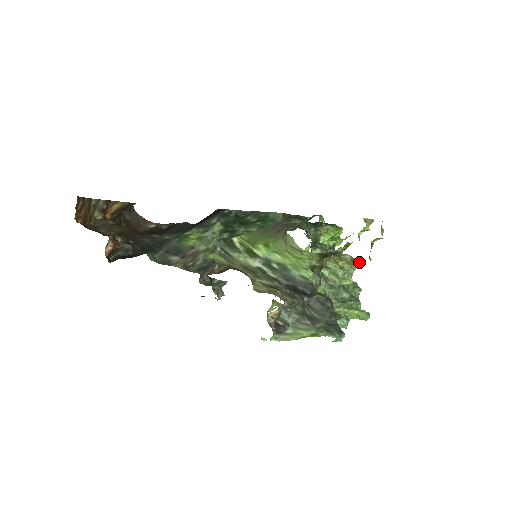
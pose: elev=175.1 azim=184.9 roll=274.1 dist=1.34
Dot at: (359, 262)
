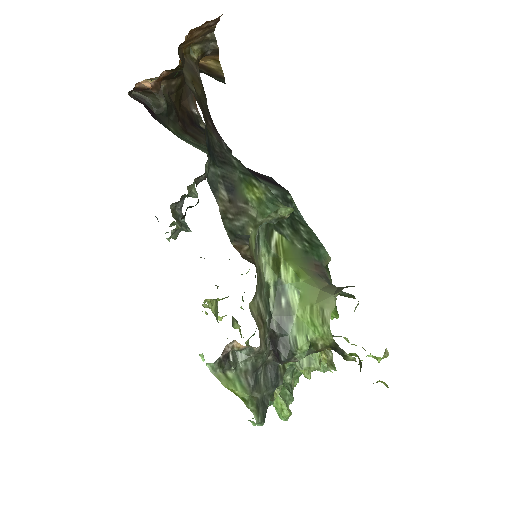
Dot at: occluded
